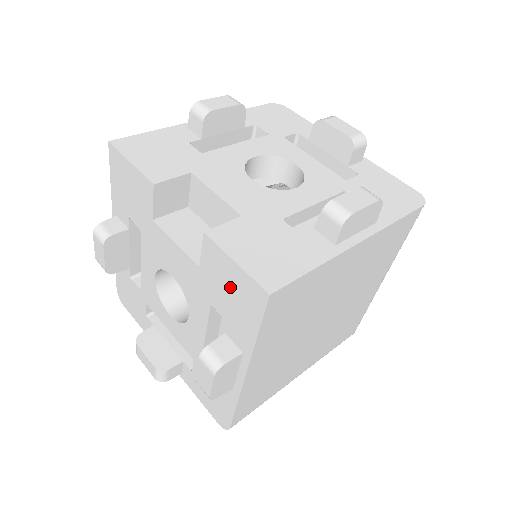
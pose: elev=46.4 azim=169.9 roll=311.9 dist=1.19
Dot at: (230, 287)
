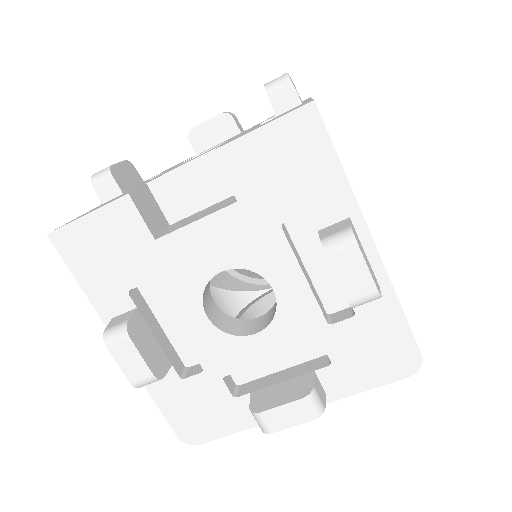
Dot at: (279, 164)
